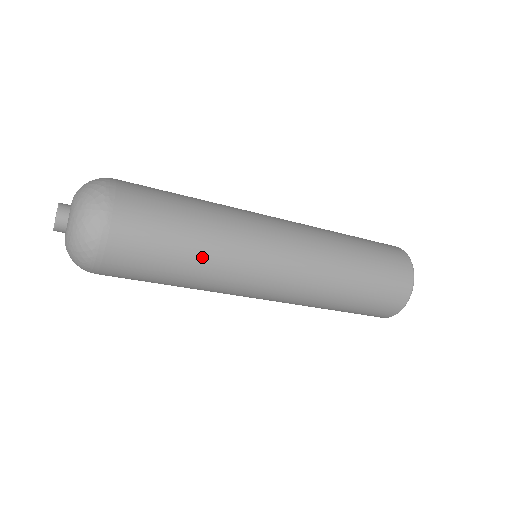
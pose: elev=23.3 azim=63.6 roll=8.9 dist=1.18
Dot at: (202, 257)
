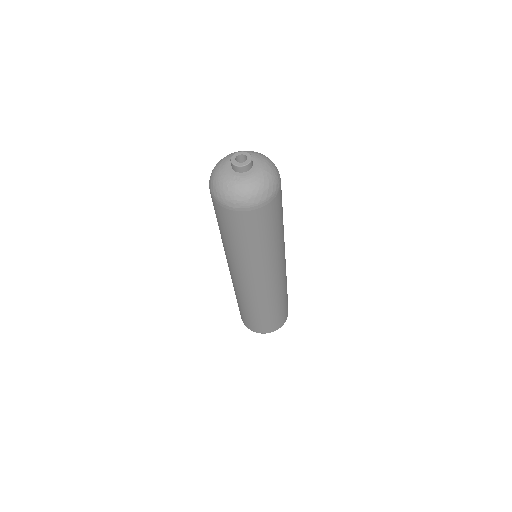
Dot at: (274, 243)
